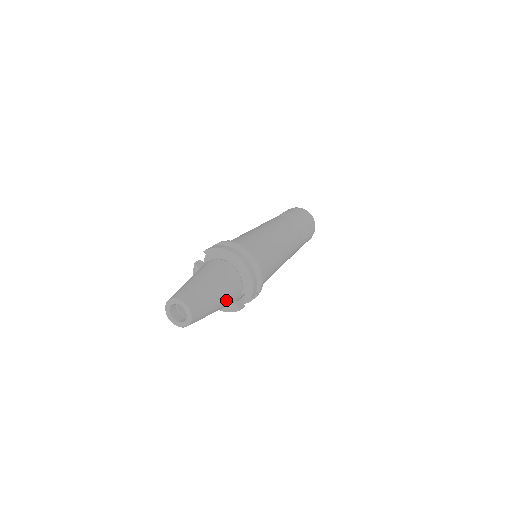
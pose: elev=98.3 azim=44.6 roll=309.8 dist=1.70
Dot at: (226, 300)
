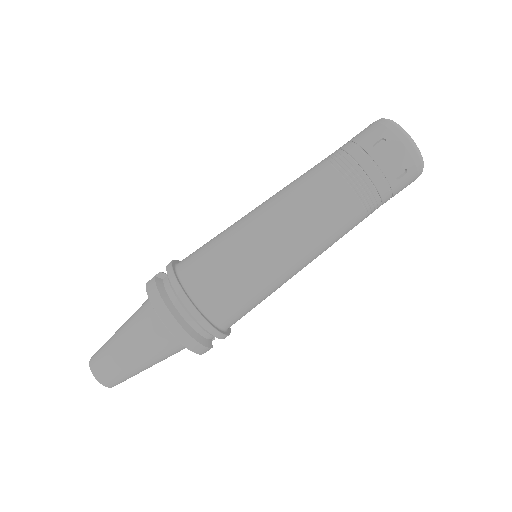
Dot at: (164, 359)
